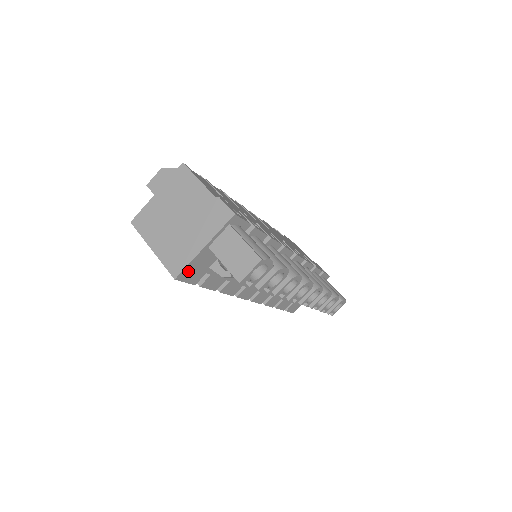
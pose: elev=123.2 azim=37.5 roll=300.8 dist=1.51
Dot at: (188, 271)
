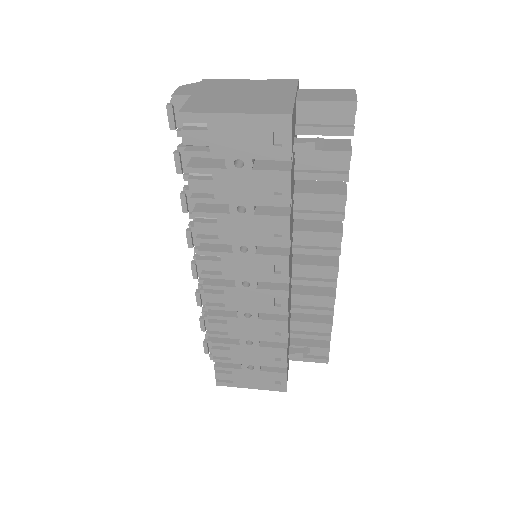
Dot at: (293, 119)
